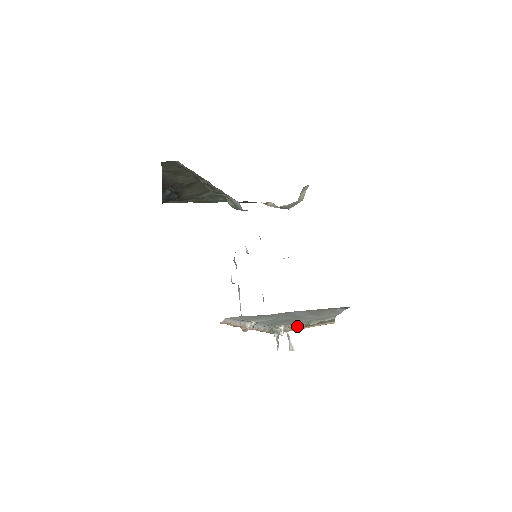
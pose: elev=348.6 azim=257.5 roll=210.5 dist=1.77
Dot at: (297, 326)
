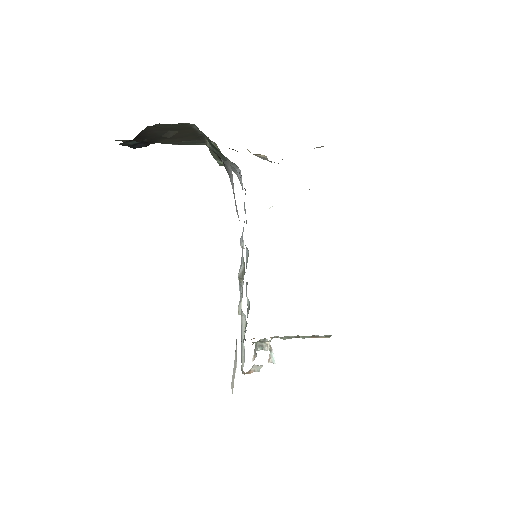
Dot at: (284, 338)
